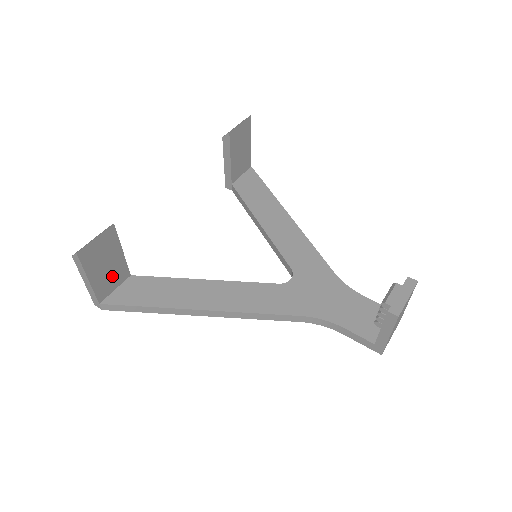
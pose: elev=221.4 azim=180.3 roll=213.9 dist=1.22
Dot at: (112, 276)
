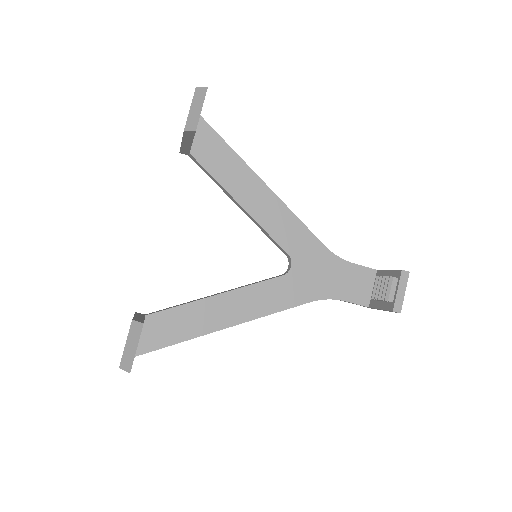
Dot at: occluded
